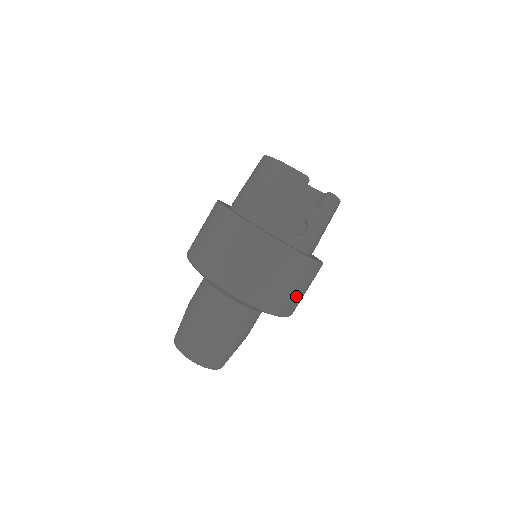
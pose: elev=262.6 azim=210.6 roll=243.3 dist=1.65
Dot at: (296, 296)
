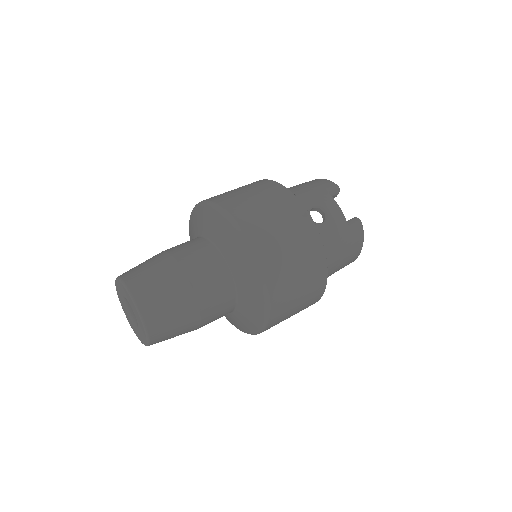
Dot at: (286, 264)
